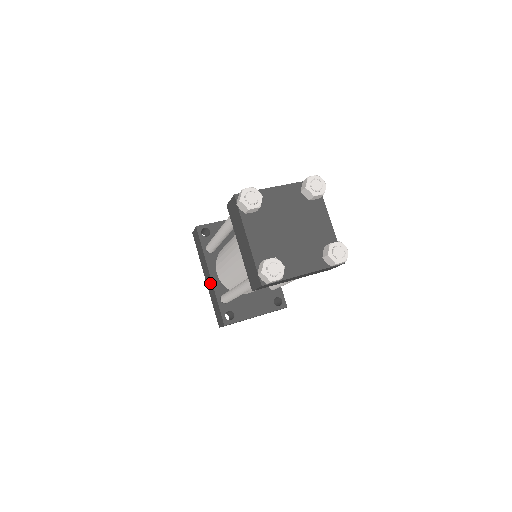
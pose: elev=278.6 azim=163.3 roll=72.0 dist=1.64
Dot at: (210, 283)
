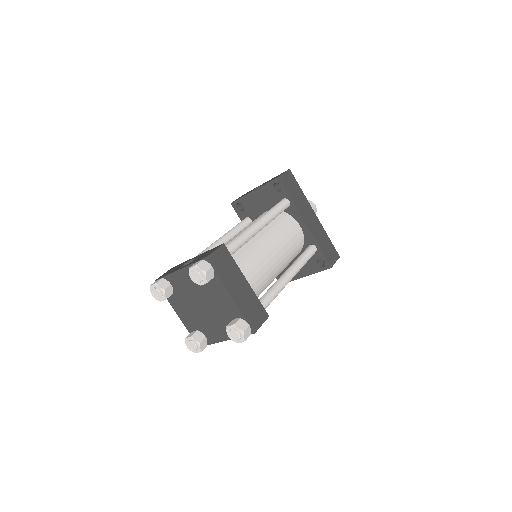
Dot at: occluded
